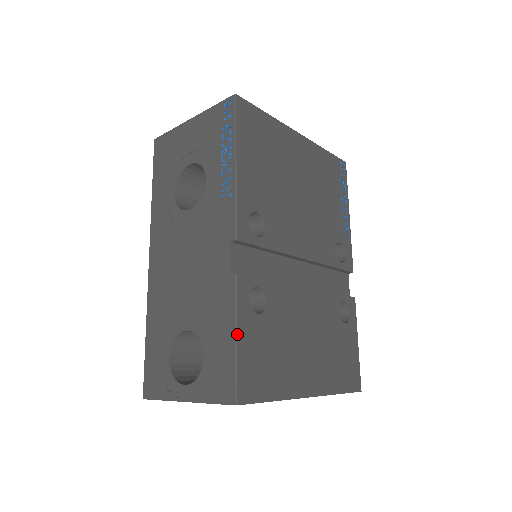
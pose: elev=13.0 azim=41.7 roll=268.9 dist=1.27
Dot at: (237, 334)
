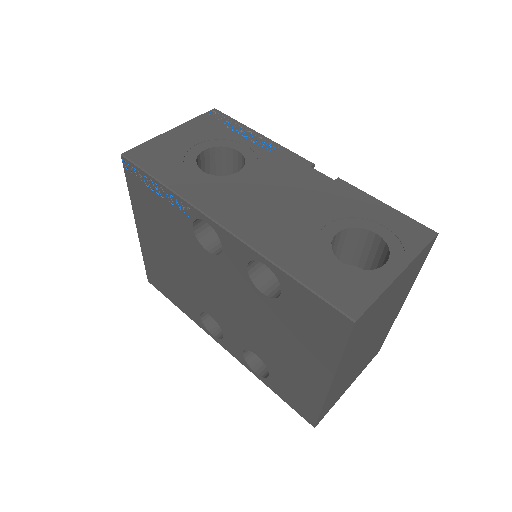
Dot at: (383, 203)
